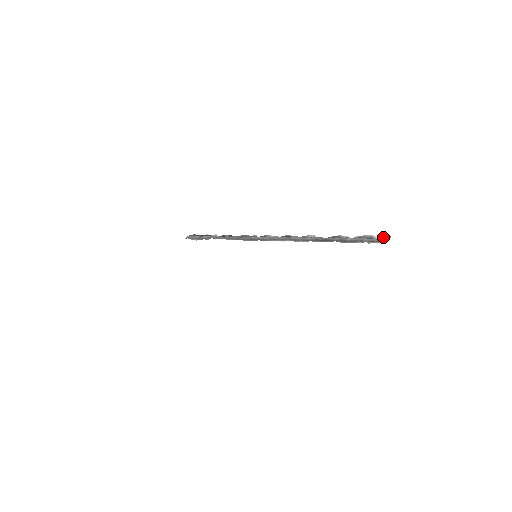
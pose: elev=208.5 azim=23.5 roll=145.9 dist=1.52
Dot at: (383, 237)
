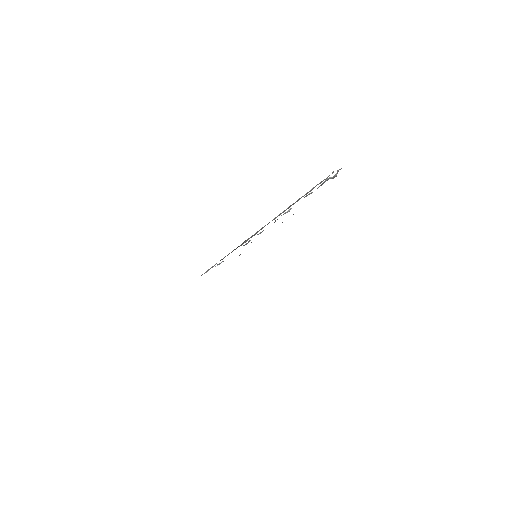
Dot at: (337, 173)
